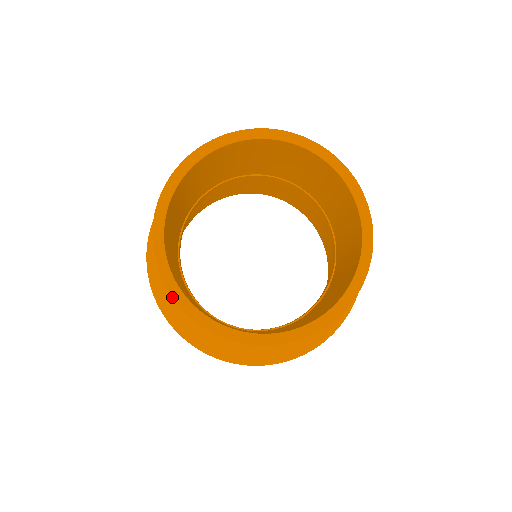
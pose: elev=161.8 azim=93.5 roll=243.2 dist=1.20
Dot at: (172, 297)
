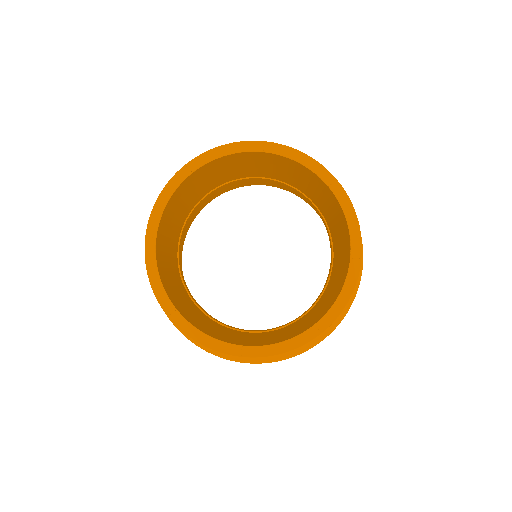
Dot at: (157, 298)
